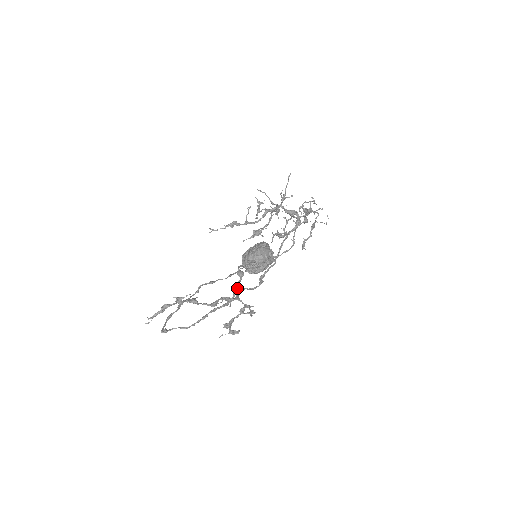
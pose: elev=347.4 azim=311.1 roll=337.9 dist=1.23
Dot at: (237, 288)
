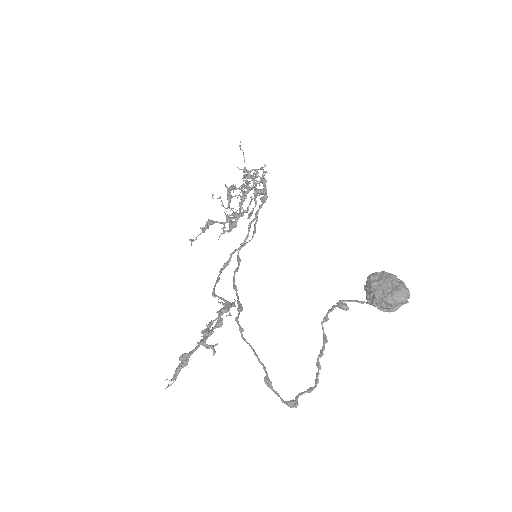
Dot at: (328, 318)
